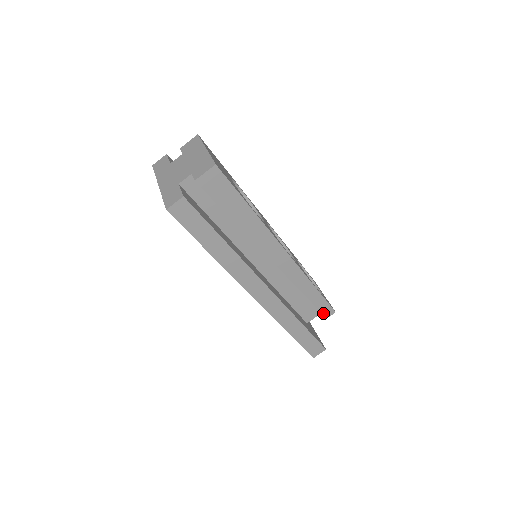
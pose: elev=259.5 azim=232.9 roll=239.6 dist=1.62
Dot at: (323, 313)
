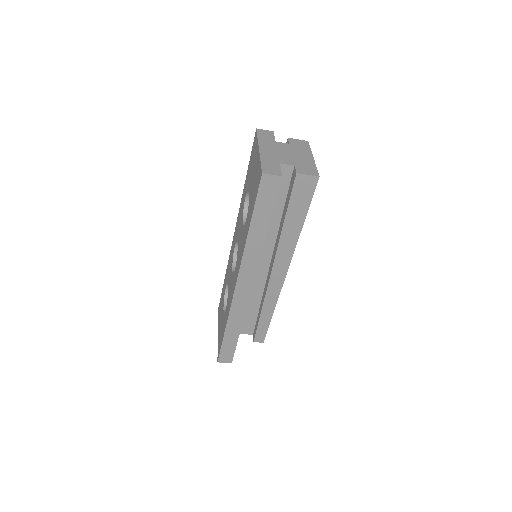
Dot at: (256, 336)
